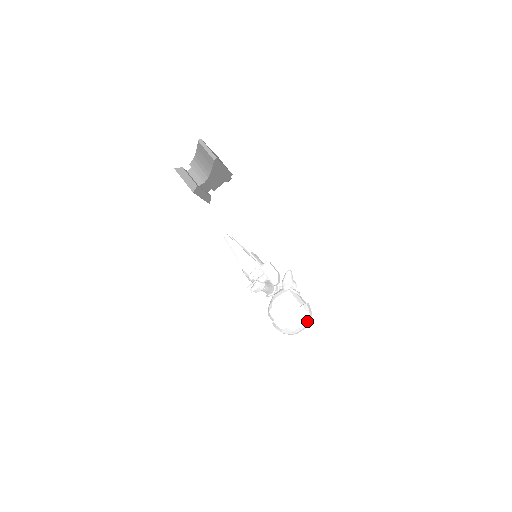
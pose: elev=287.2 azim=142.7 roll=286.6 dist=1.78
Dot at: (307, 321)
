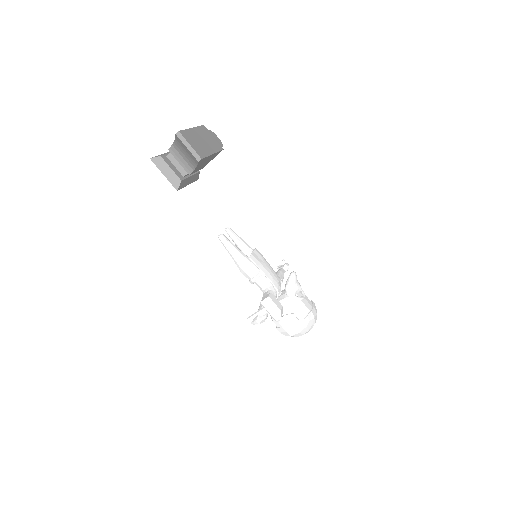
Dot at: (312, 327)
